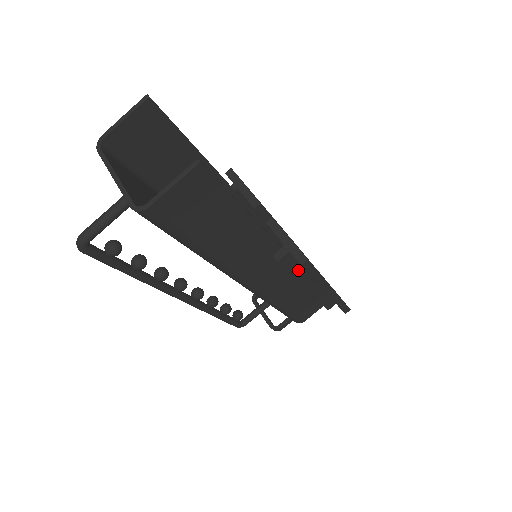
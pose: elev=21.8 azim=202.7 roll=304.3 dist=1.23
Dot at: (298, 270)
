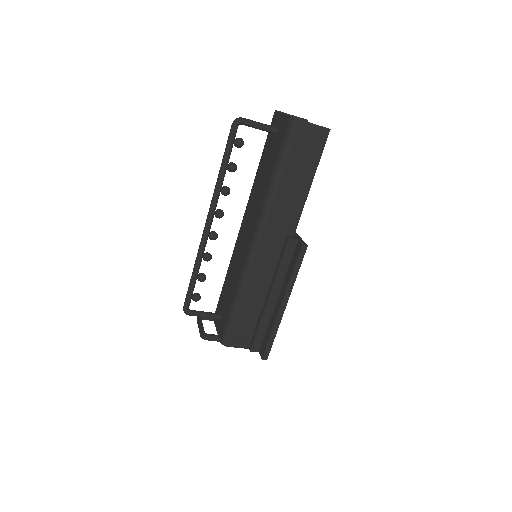
Dot at: (285, 266)
